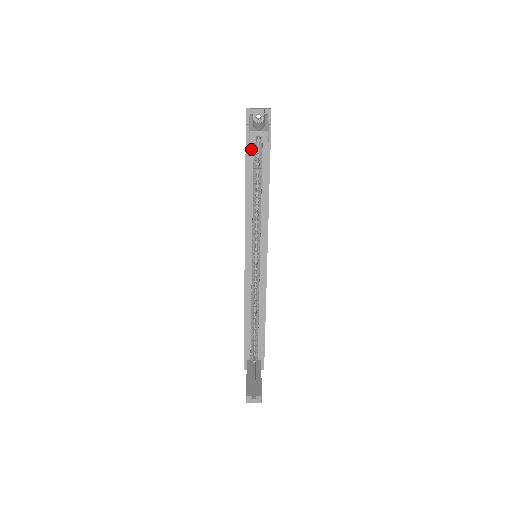
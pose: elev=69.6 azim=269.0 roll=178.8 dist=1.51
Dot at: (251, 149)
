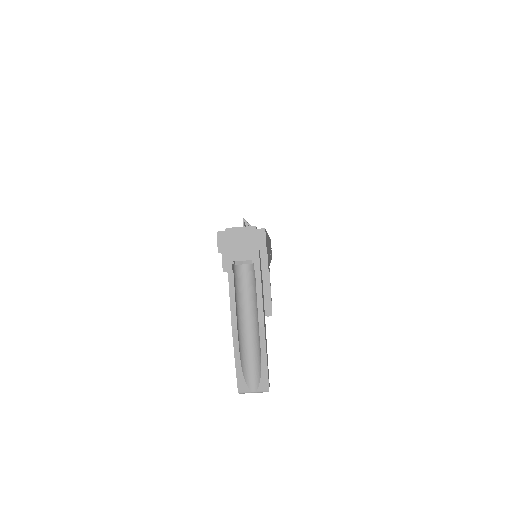
Dot at: occluded
